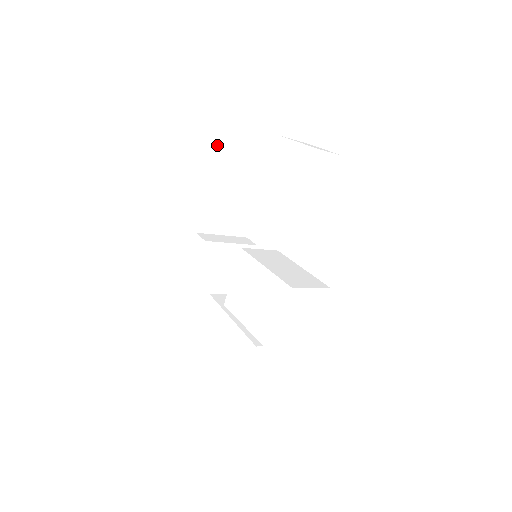
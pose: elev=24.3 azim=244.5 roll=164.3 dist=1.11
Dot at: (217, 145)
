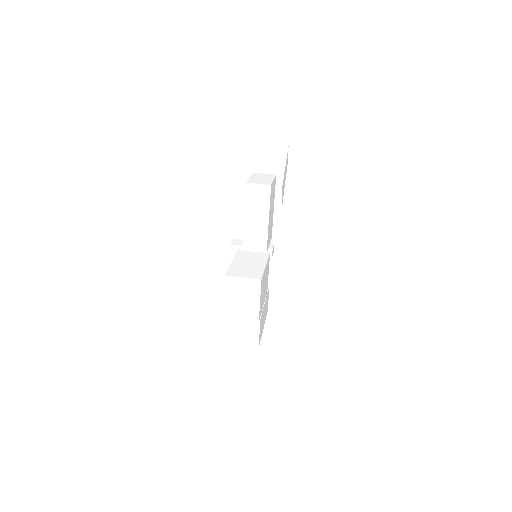
Dot at: occluded
